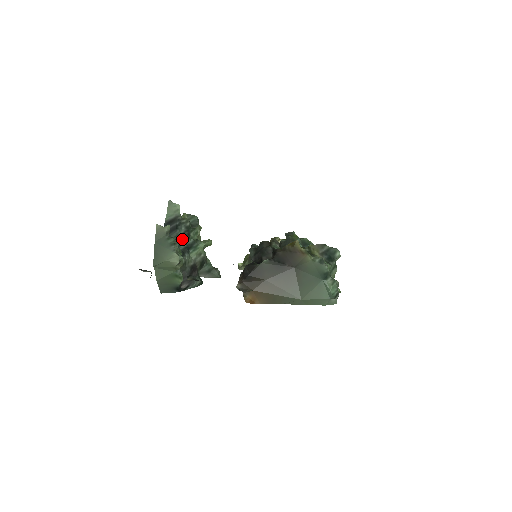
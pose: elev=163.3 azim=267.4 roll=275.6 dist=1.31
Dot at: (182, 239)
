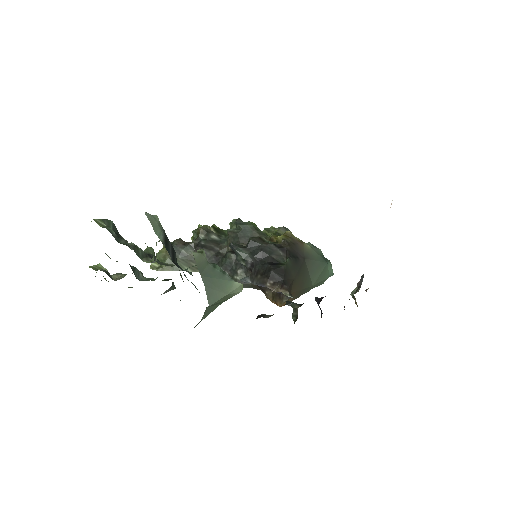
Dot at: occluded
